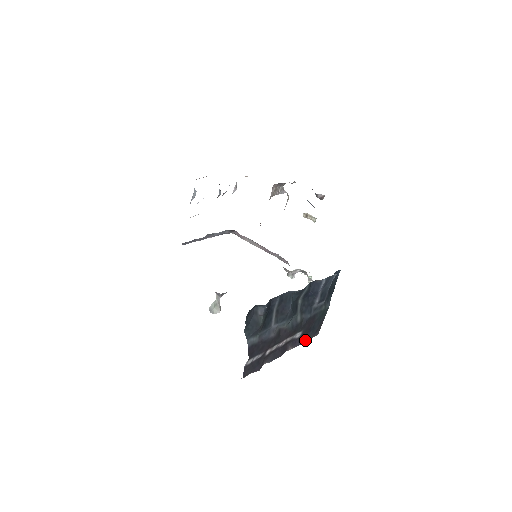
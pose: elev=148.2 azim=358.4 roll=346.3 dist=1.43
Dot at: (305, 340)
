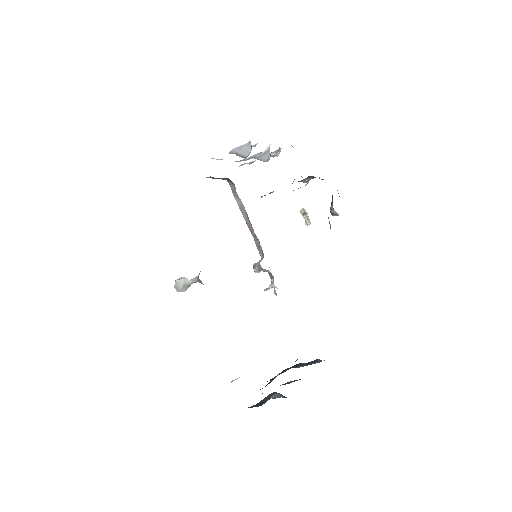
Dot at: occluded
